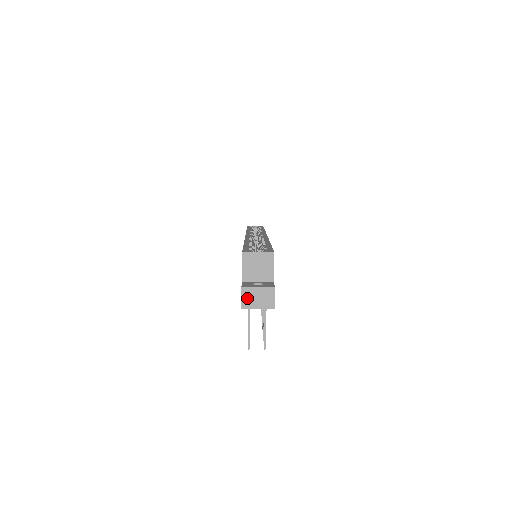
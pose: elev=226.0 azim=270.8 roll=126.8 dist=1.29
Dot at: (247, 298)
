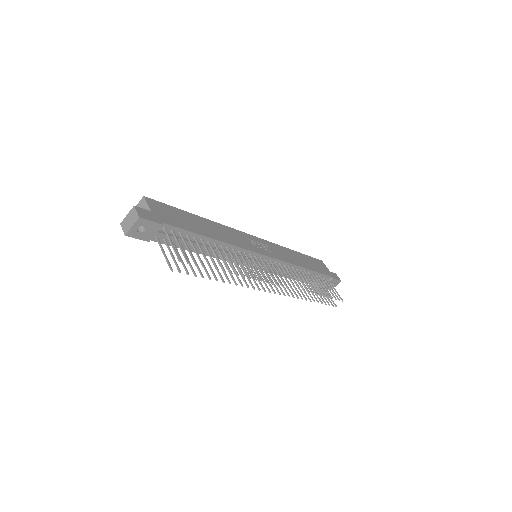
Dot at: (125, 227)
